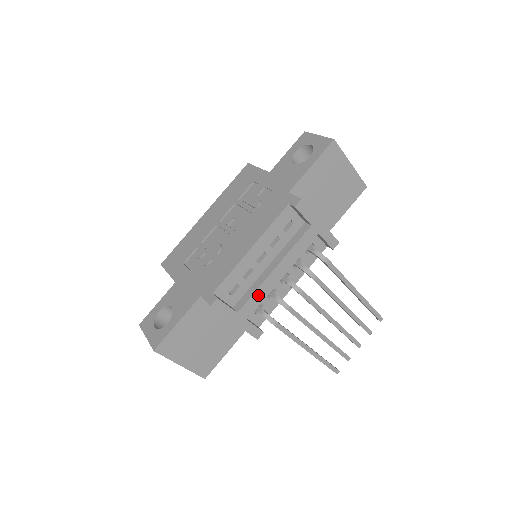
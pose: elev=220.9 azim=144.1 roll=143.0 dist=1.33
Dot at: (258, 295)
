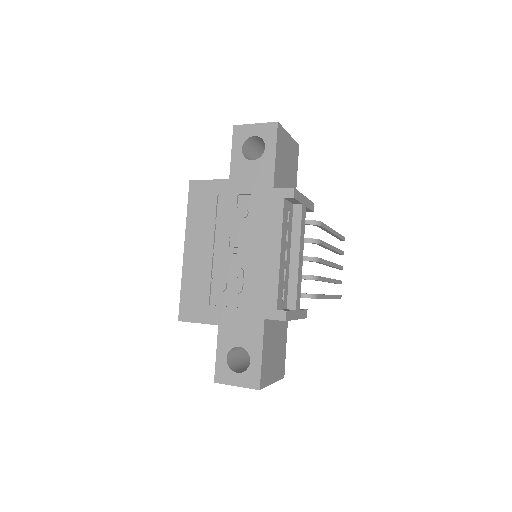
Dot at: (299, 285)
